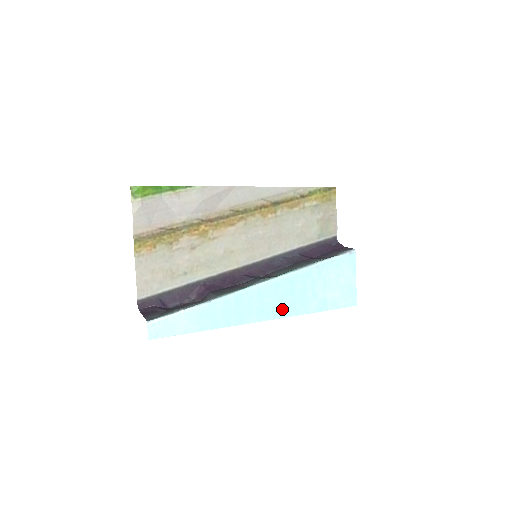
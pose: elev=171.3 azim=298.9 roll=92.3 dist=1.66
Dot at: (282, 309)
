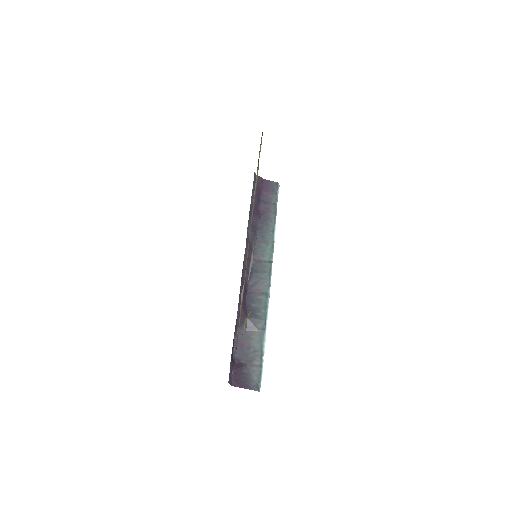
Dot at: occluded
